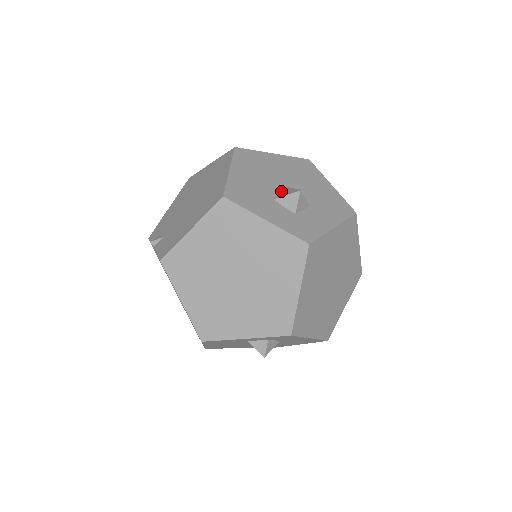
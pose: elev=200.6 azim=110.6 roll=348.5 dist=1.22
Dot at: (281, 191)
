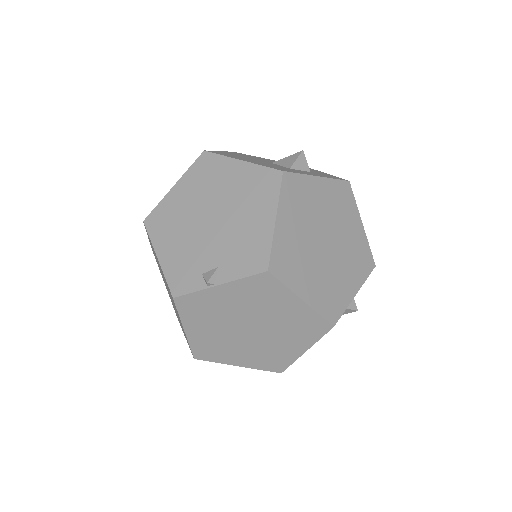
Dot at: (278, 165)
